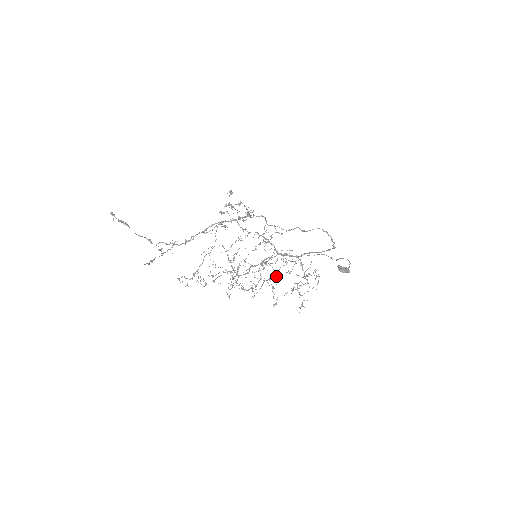
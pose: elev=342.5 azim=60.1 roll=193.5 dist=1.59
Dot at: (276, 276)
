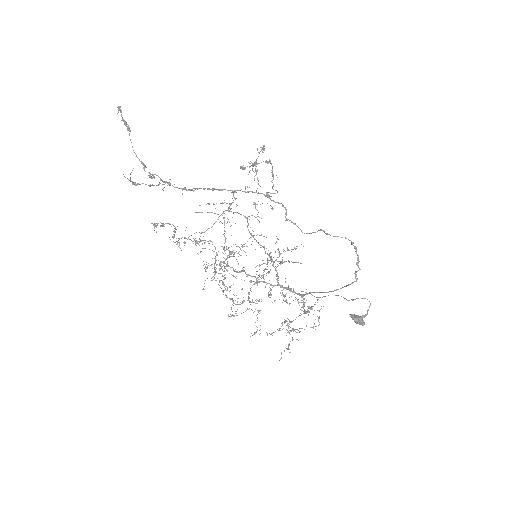
Dot at: (270, 292)
